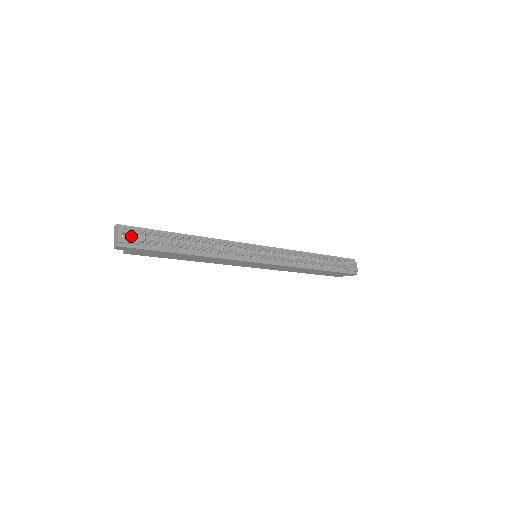
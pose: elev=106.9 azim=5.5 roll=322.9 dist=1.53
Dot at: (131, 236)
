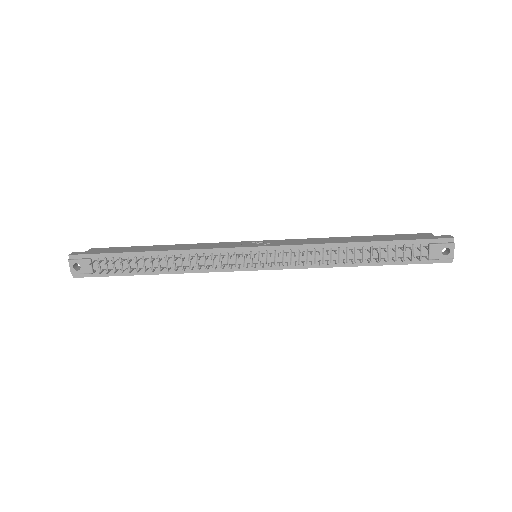
Dot at: (83, 267)
